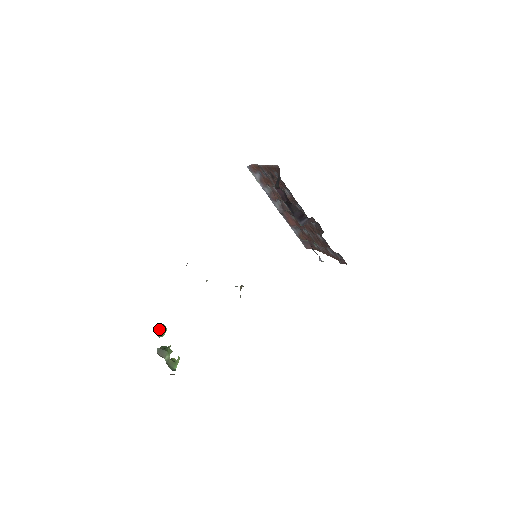
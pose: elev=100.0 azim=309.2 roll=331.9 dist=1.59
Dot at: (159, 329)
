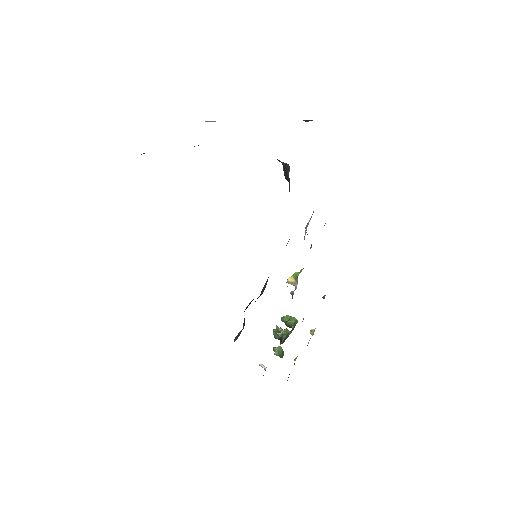
Dot at: (280, 357)
